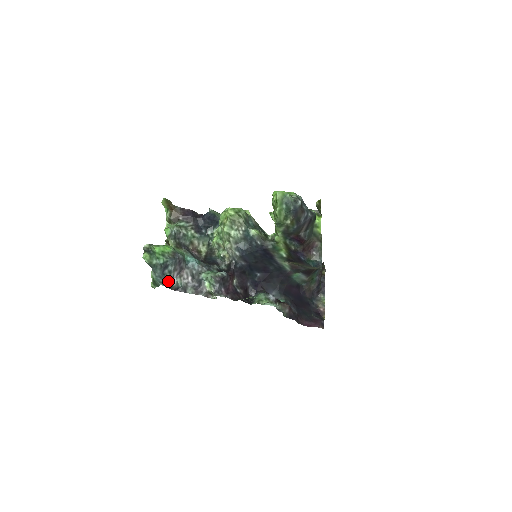
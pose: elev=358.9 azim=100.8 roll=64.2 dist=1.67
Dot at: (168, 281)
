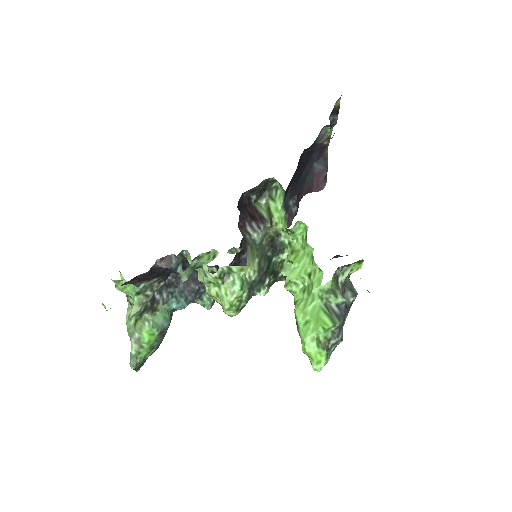
Dot at: occluded
